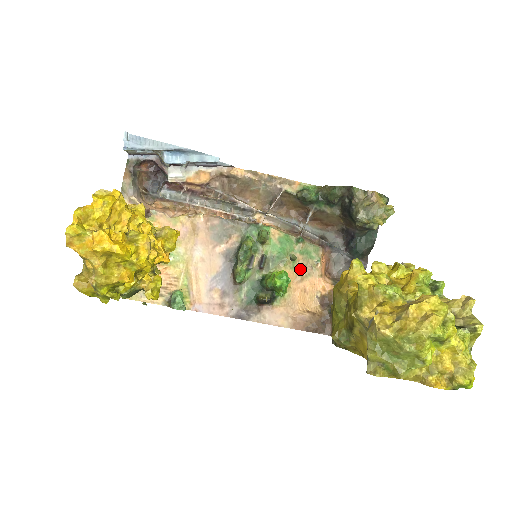
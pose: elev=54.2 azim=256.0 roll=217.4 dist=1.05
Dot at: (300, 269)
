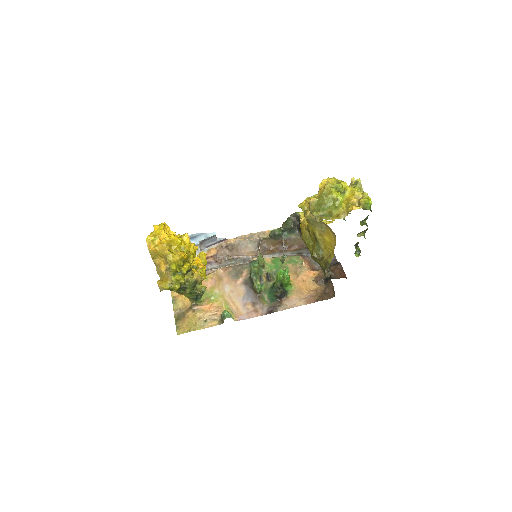
Dot at: (293, 271)
